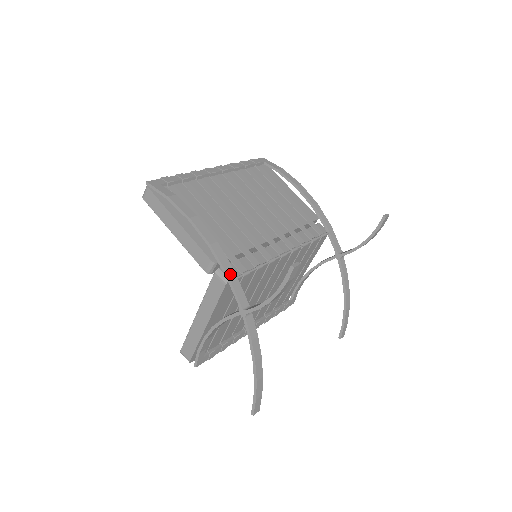
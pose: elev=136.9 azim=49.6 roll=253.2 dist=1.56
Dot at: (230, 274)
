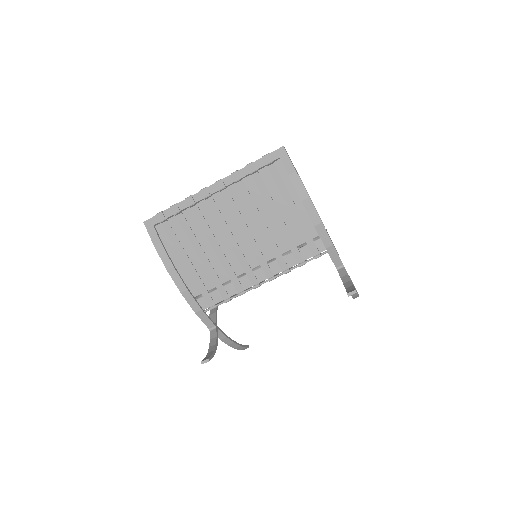
Dot at: (197, 312)
